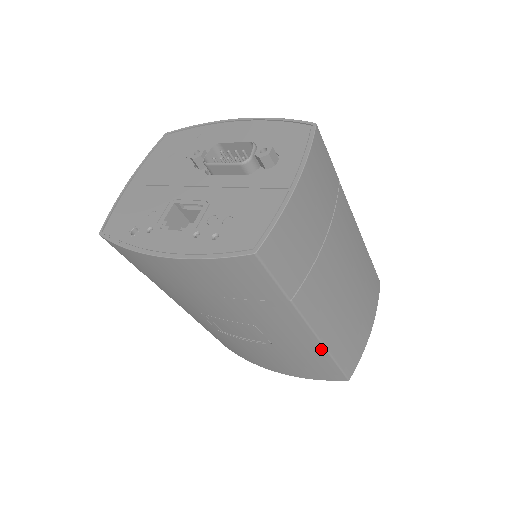
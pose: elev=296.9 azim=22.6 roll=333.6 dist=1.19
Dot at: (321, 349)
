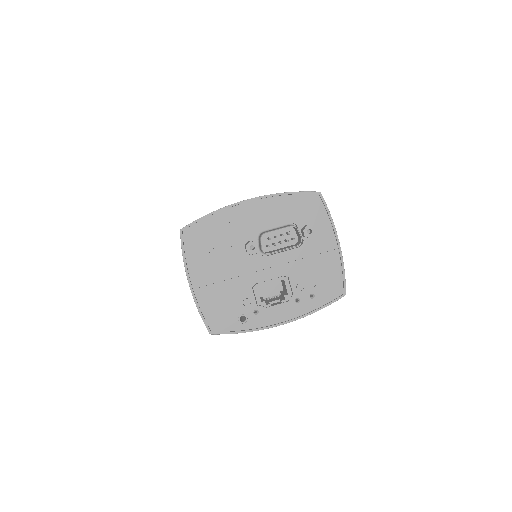
Dot at: occluded
